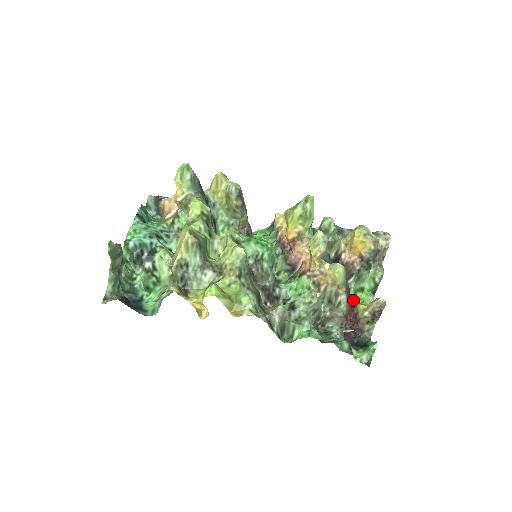
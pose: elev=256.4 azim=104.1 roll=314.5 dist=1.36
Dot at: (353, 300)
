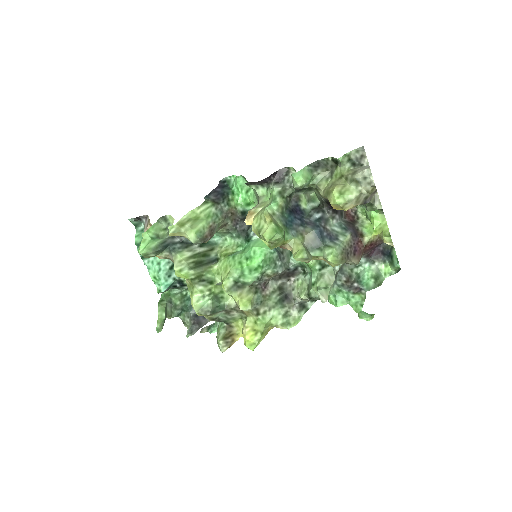
Dot at: (365, 210)
